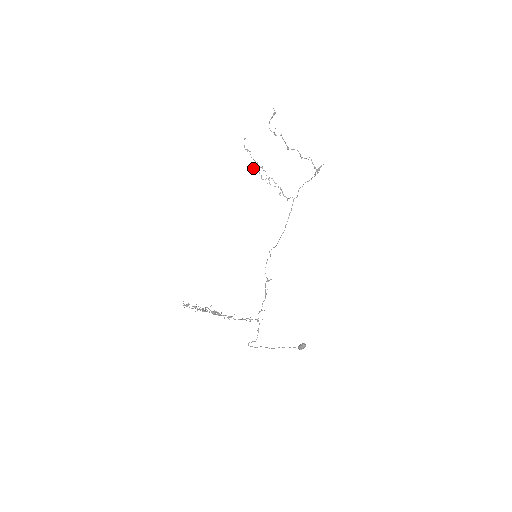
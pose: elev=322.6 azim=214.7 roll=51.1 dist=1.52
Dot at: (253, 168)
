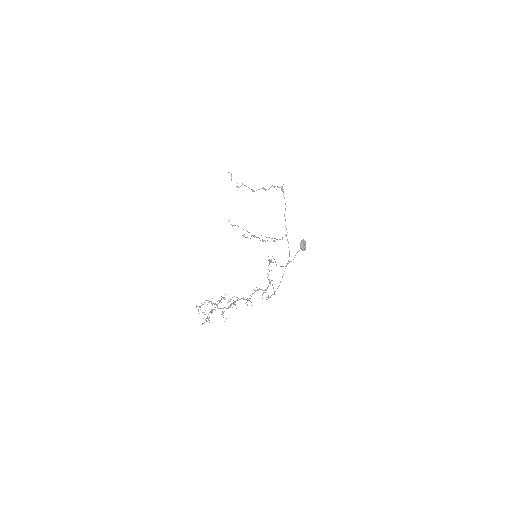
Dot at: (246, 237)
